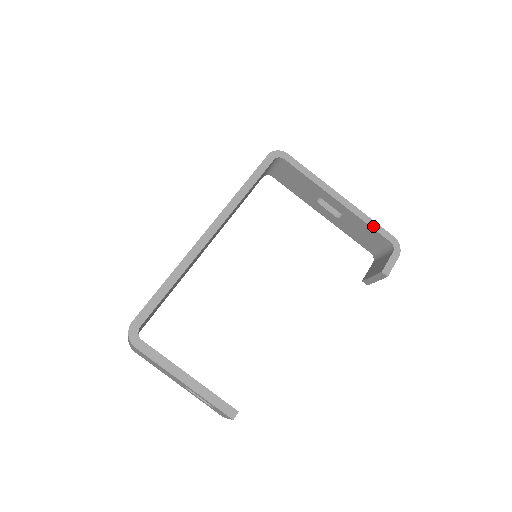
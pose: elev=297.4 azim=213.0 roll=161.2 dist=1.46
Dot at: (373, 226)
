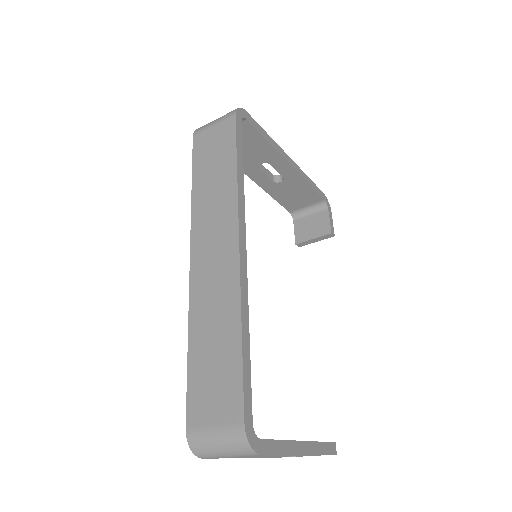
Dot at: (313, 187)
